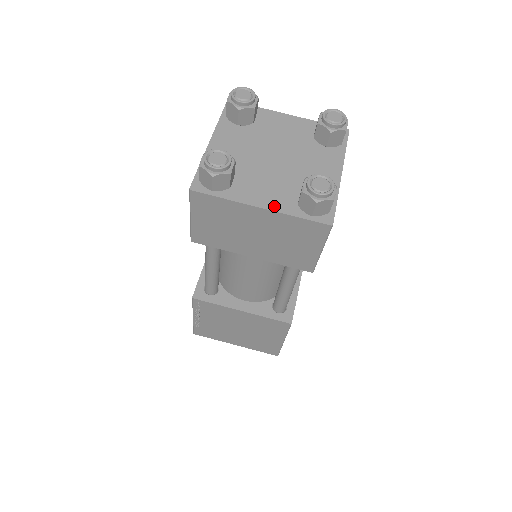
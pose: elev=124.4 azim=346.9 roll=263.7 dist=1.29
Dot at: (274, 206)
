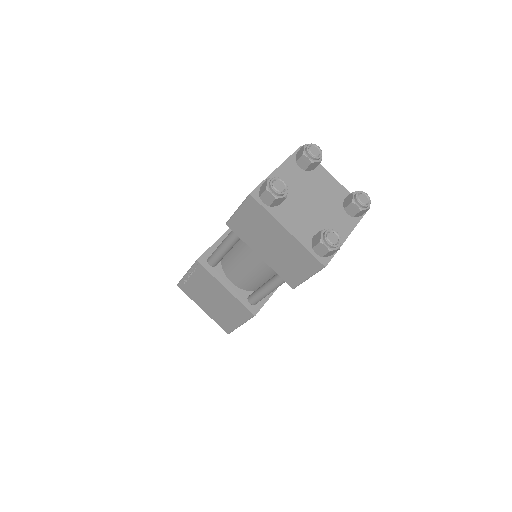
Dot at: (349, 229)
